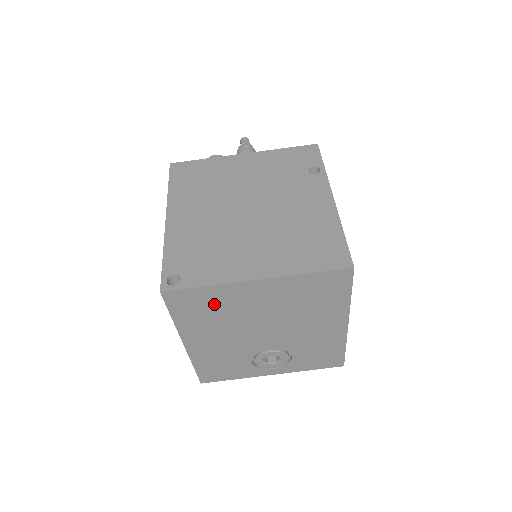
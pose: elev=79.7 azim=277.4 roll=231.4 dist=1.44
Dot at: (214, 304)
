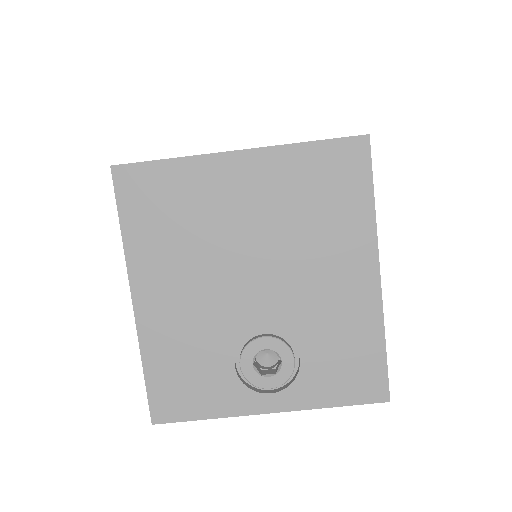
Dot at: (180, 201)
